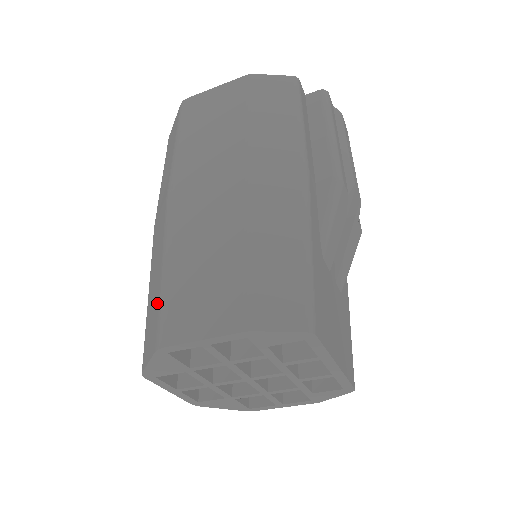
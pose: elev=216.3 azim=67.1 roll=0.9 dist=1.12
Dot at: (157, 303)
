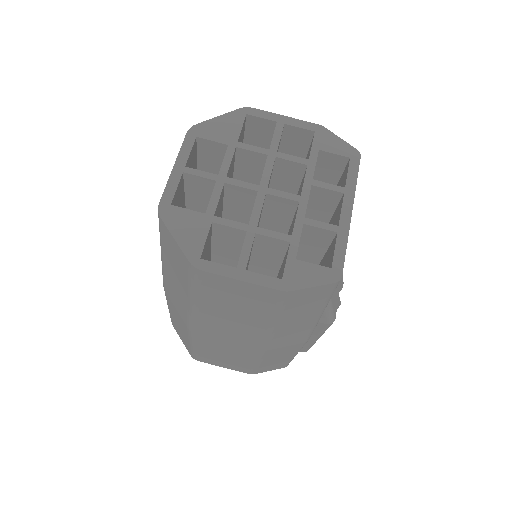
Dot at: occluded
